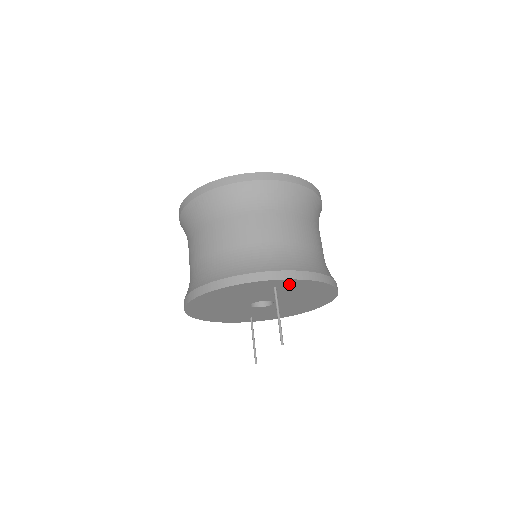
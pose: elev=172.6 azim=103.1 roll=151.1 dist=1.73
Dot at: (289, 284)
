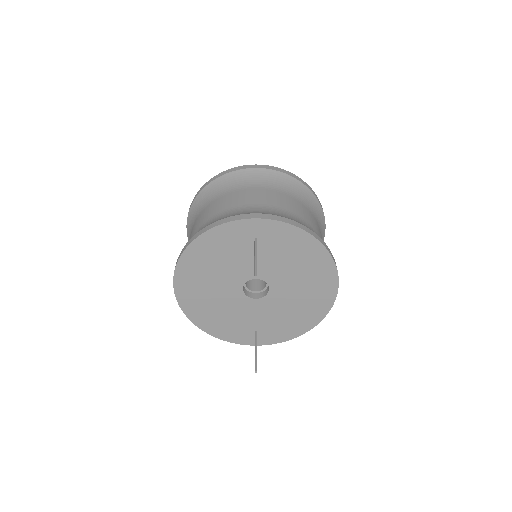
Dot at: (269, 233)
